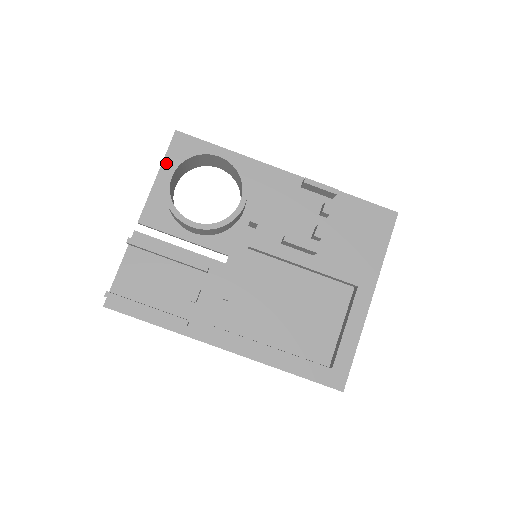
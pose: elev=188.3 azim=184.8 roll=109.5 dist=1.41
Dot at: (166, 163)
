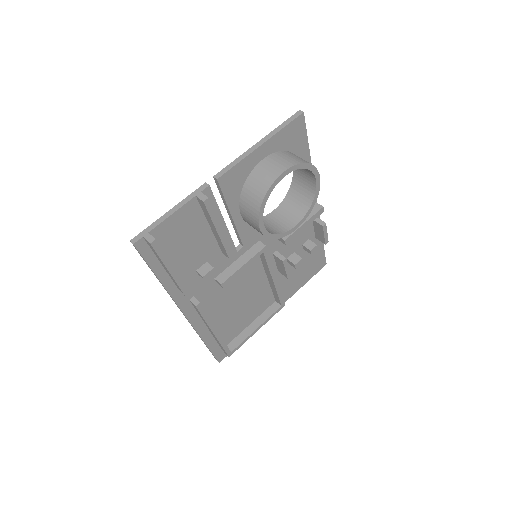
Dot at: (275, 138)
